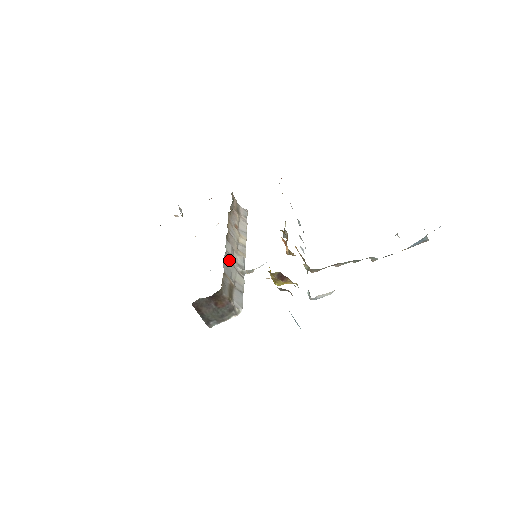
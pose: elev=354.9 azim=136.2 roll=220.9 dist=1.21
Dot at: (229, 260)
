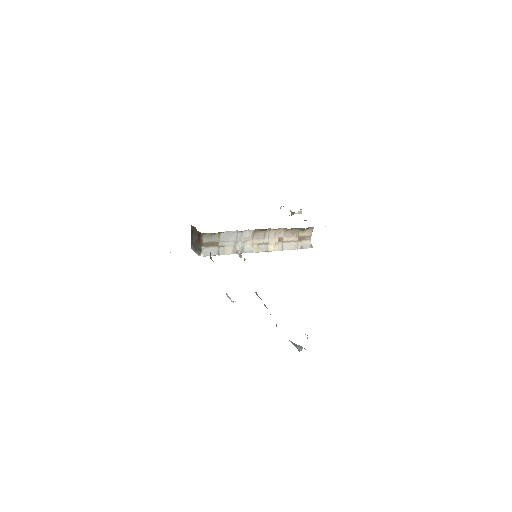
Dot at: (236, 236)
